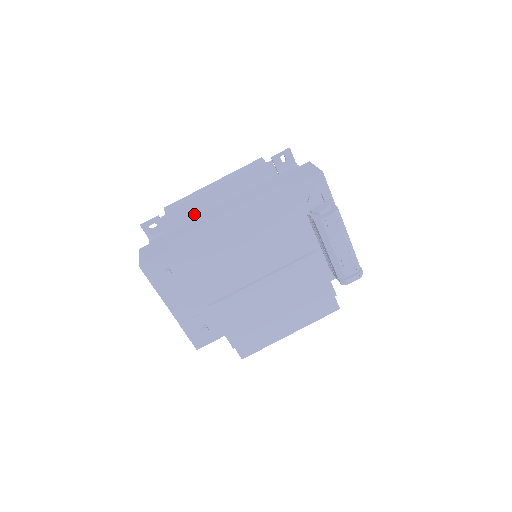
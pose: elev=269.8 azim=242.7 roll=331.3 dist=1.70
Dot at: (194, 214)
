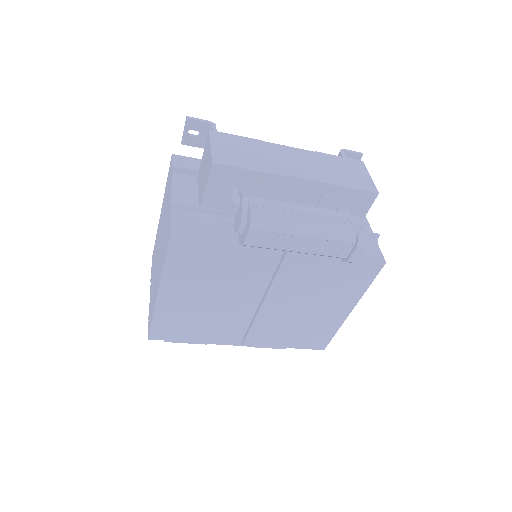
Dot at: (153, 286)
